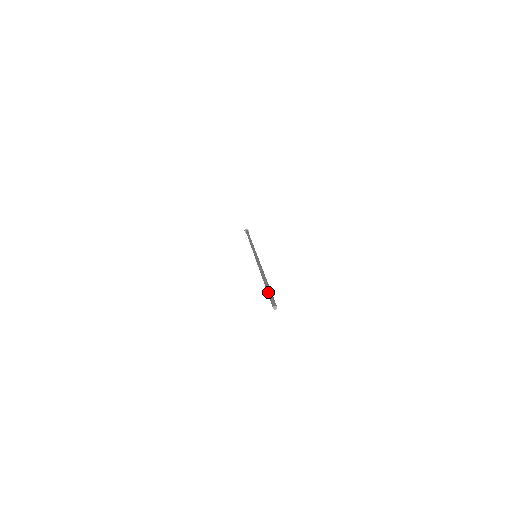
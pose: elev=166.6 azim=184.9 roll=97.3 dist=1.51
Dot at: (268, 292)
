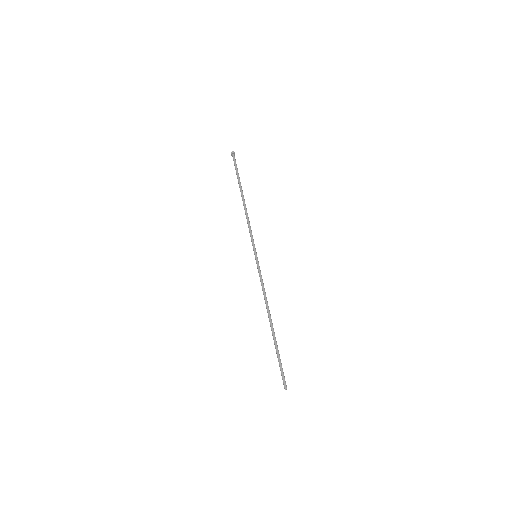
Dot at: (278, 361)
